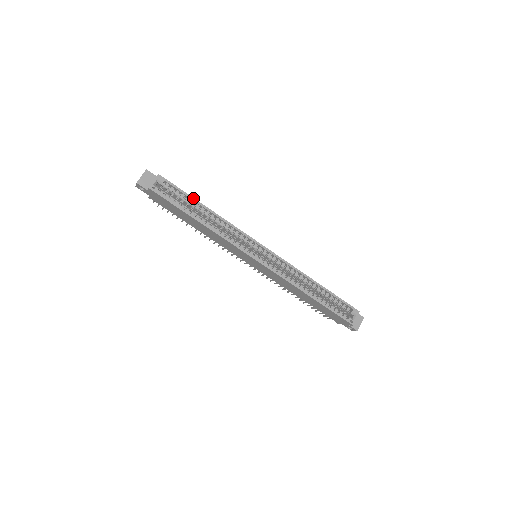
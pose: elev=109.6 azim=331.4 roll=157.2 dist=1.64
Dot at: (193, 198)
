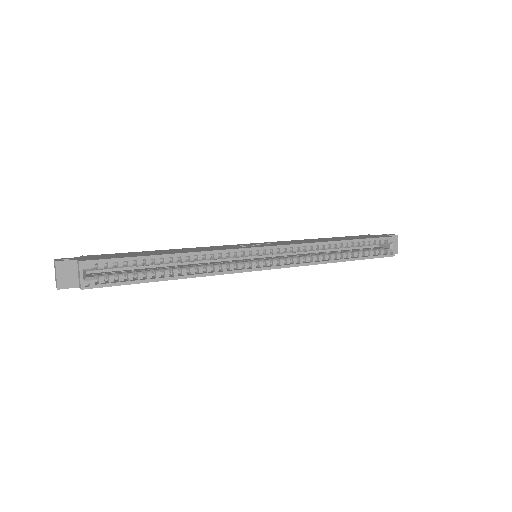
Dot at: (146, 256)
